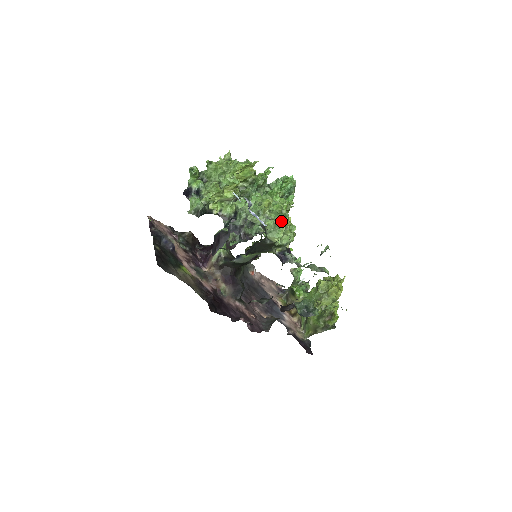
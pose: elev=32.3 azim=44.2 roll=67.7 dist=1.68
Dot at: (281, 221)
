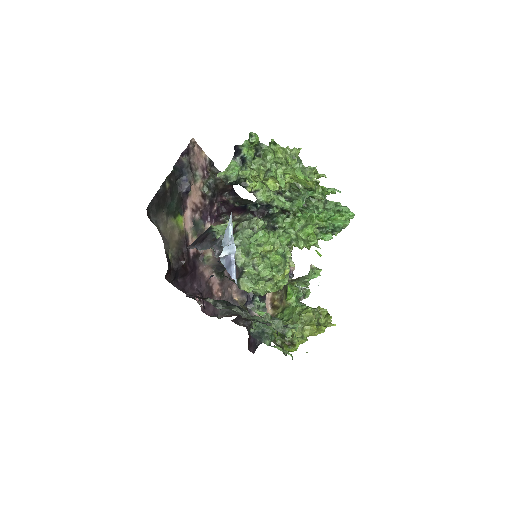
Dot at: (270, 273)
